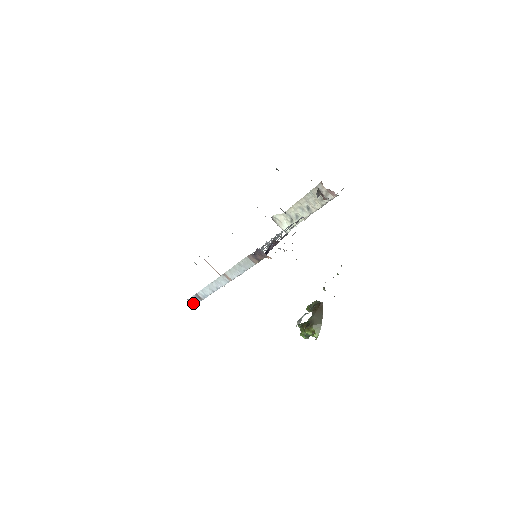
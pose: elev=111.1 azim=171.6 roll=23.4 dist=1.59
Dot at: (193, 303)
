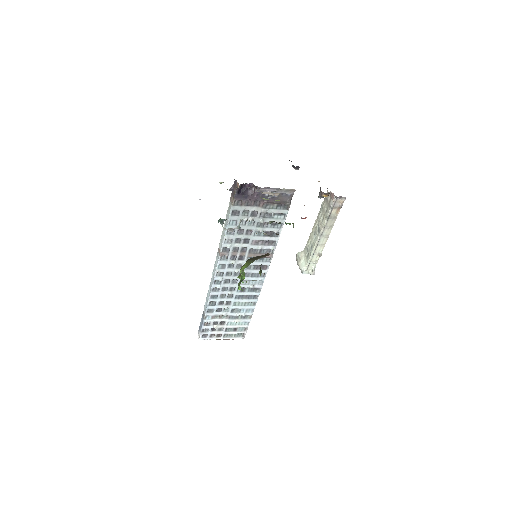
Dot at: (200, 333)
